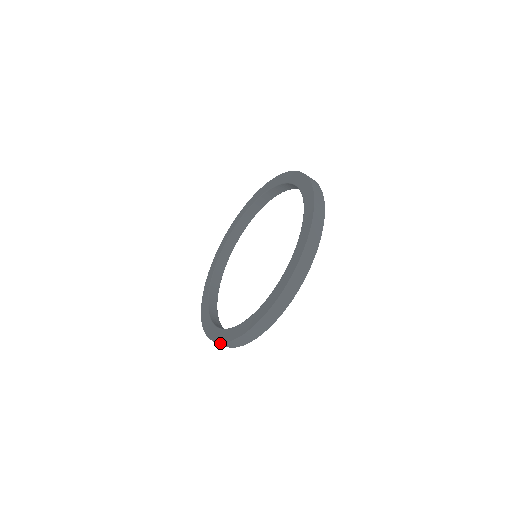
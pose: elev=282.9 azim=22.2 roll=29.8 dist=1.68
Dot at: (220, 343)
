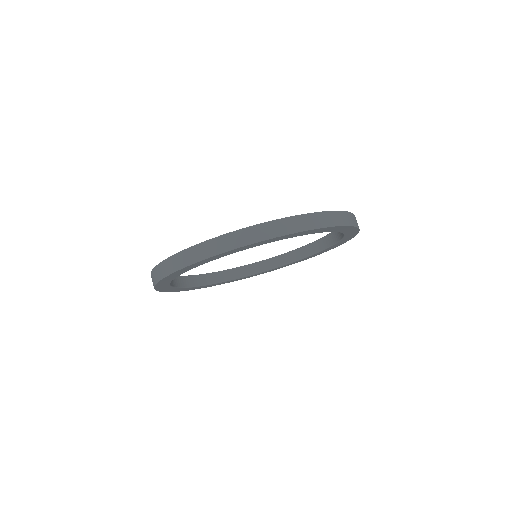
Dot at: (154, 269)
